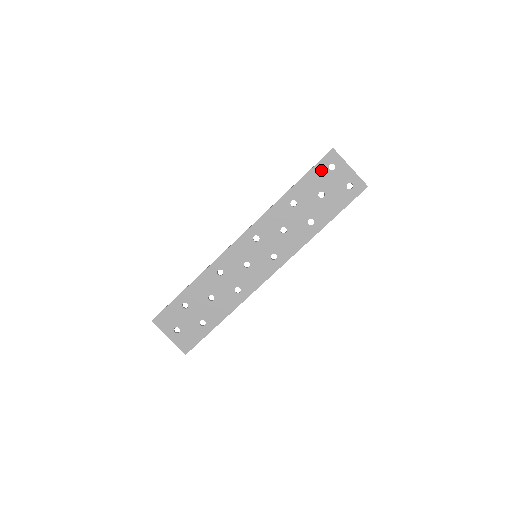
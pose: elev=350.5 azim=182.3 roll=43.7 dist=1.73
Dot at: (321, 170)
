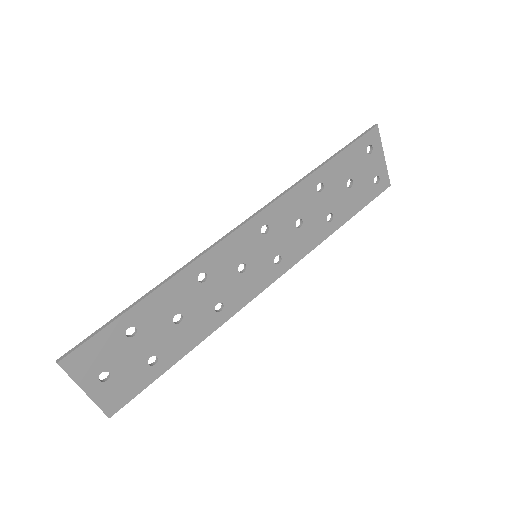
Dot at: (359, 150)
